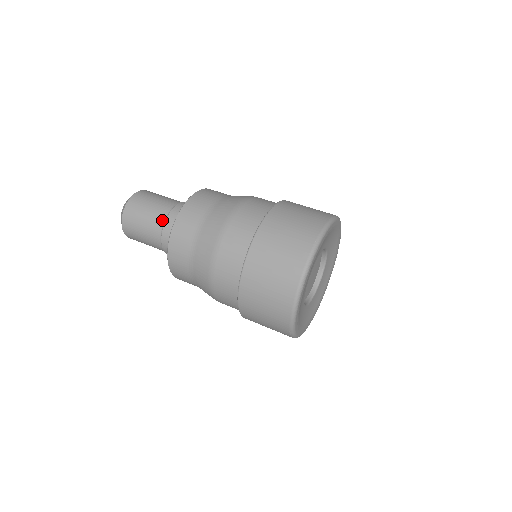
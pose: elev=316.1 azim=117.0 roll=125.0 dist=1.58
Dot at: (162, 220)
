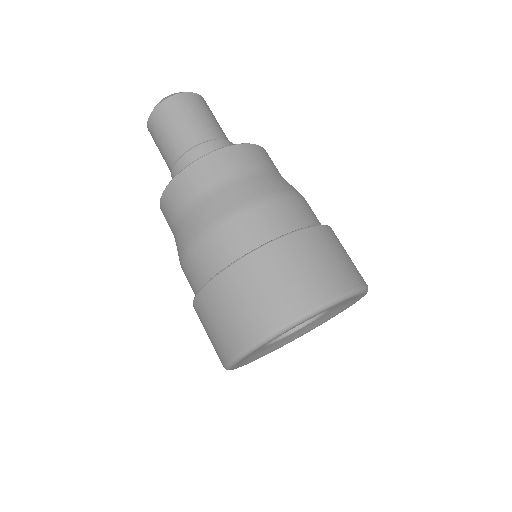
Dot at: (171, 165)
